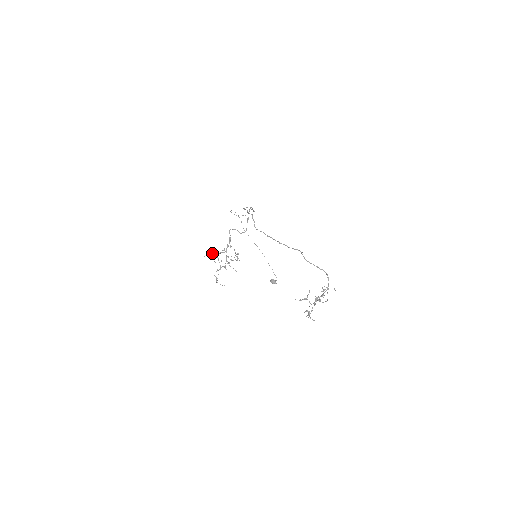
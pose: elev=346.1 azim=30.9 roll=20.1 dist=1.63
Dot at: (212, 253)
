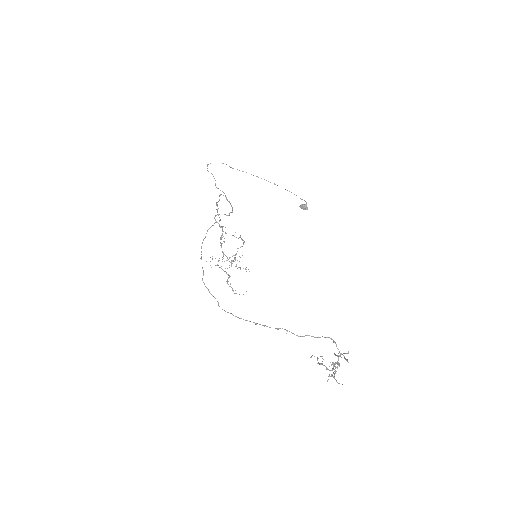
Dot at: occluded
